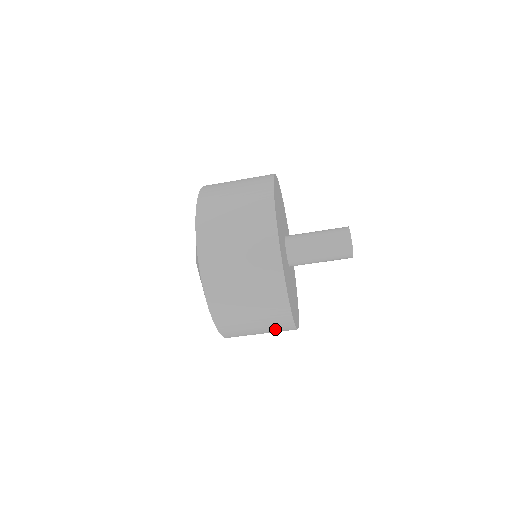
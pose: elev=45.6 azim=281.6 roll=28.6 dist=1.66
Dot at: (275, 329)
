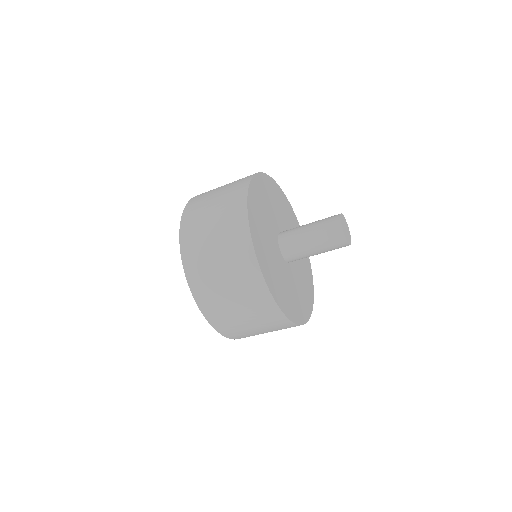
Dot at: occluded
